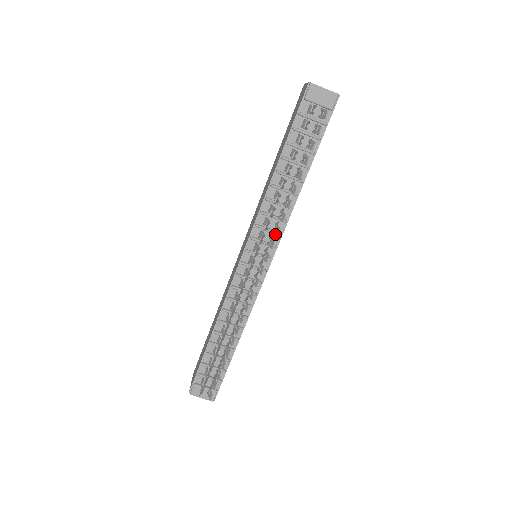
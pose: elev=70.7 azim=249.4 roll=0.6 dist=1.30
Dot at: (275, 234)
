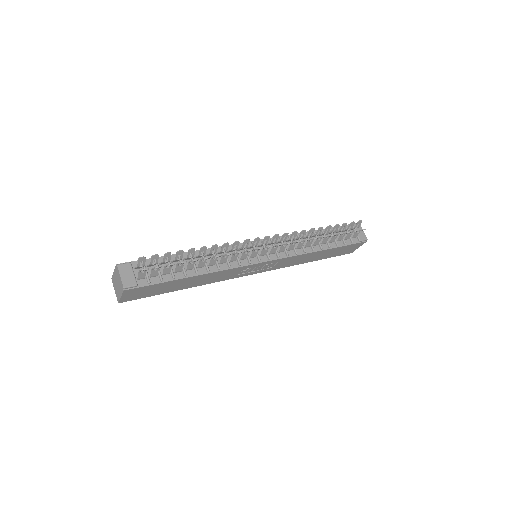
Dot at: occluded
